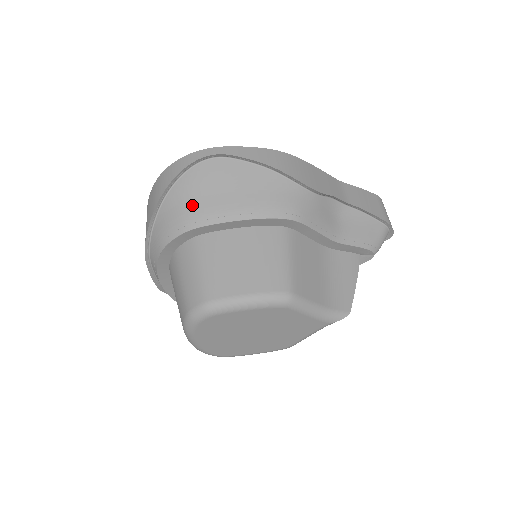
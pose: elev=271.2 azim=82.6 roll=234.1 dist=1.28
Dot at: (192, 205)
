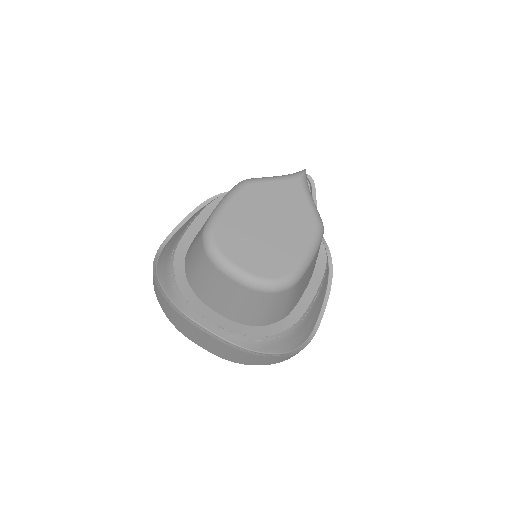
Dot at: (168, 252)
